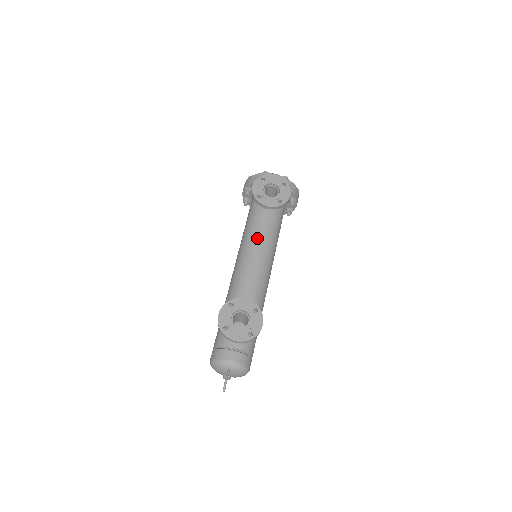
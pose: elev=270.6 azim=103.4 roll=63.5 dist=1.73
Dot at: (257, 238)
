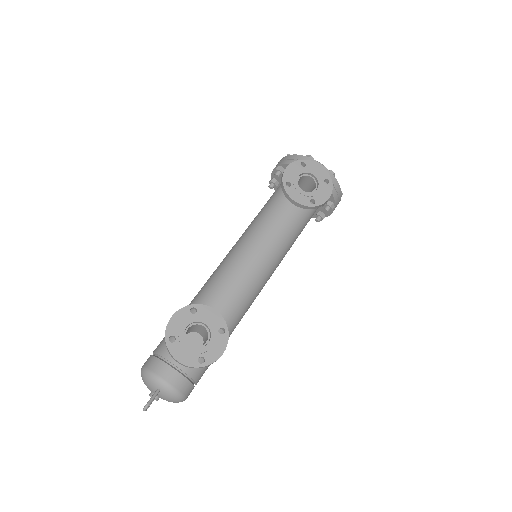
Dot at: (265, 235)
